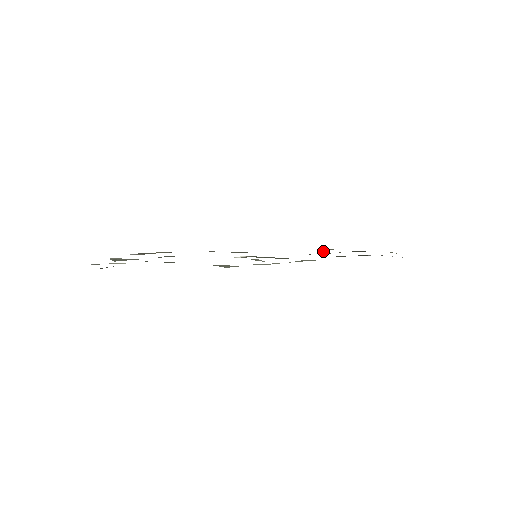
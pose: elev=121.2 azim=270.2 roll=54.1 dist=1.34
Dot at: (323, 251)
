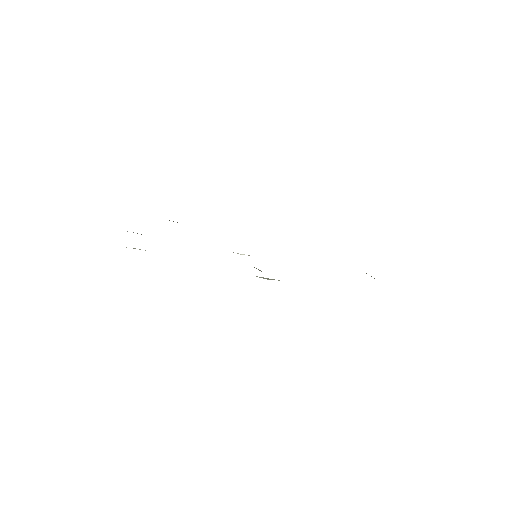
Dot at: occluded
